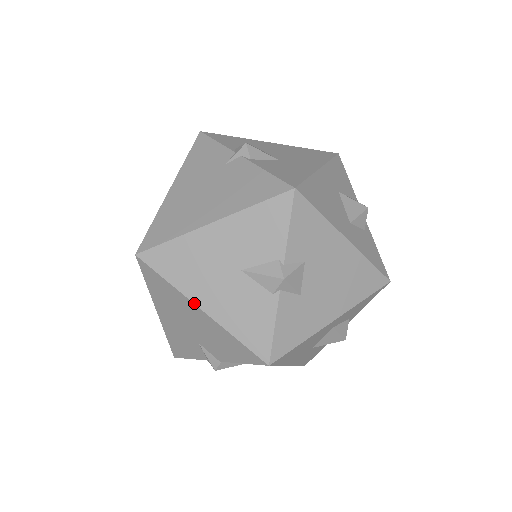
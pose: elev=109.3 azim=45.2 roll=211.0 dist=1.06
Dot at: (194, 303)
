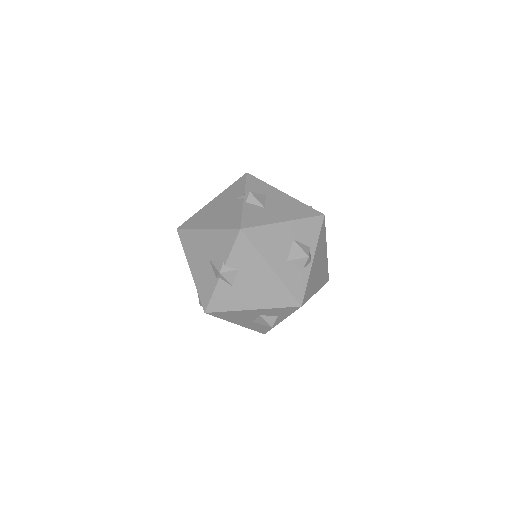
Dot at: (189, 265)
